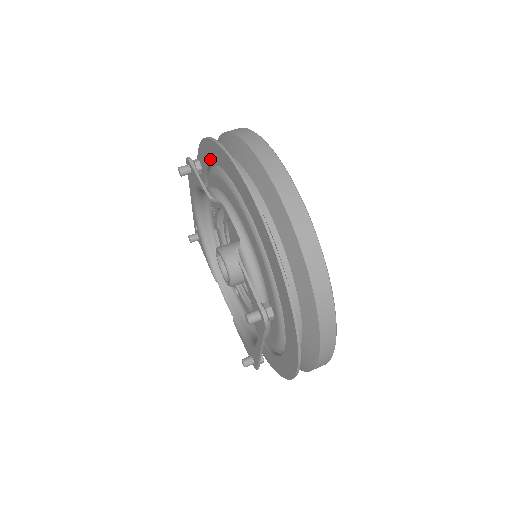
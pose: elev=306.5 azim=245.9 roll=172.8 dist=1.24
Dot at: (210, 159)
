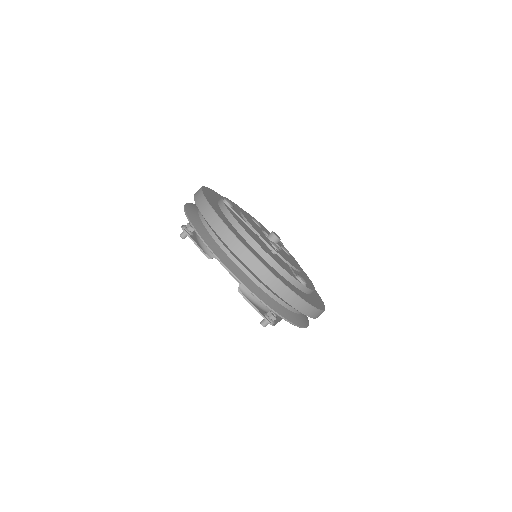
Dot at: occluded
